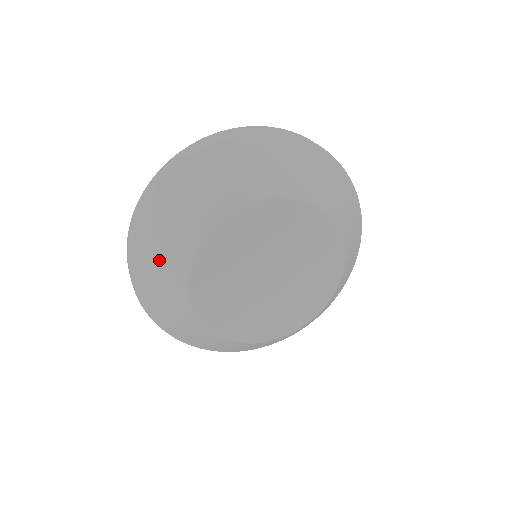
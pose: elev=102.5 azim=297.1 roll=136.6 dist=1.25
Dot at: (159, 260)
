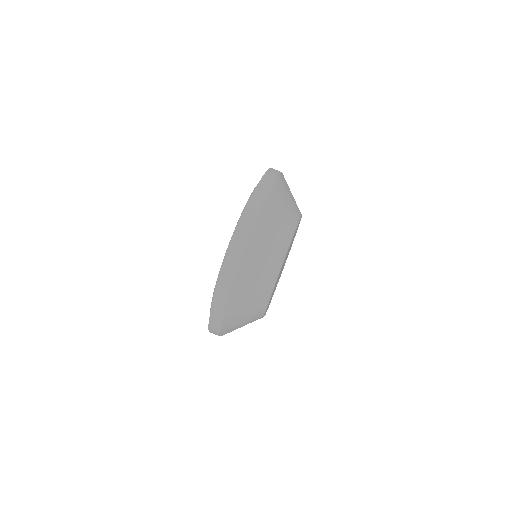
Dot at: (260, 270)
